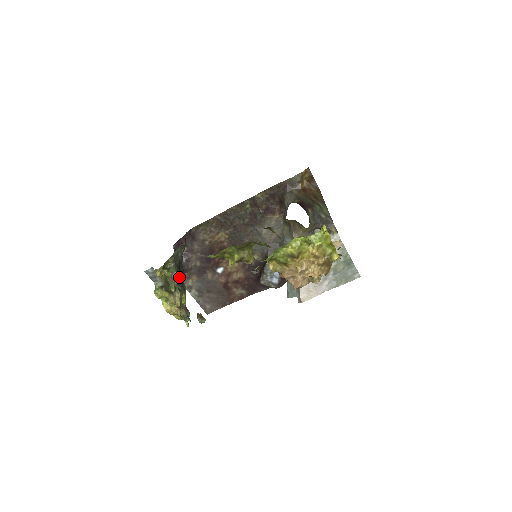
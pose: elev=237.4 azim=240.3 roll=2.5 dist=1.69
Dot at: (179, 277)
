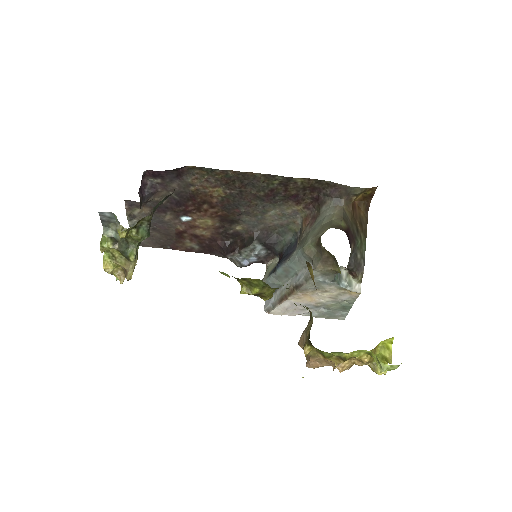
Dot at: occluded
